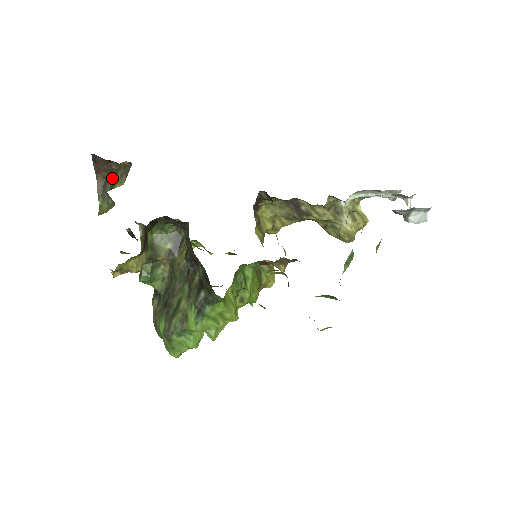
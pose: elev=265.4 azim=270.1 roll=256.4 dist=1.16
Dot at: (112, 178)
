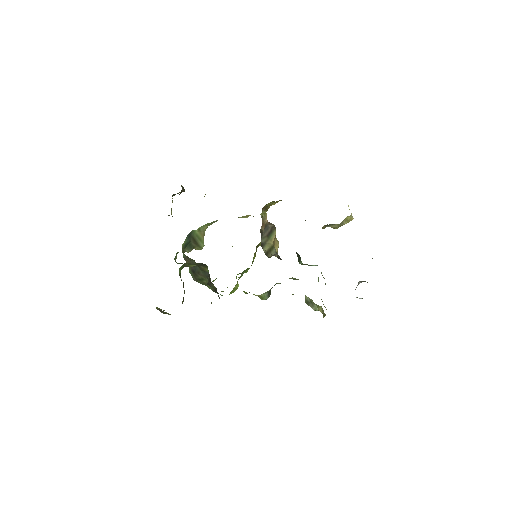
Dot at: (164, 312)
